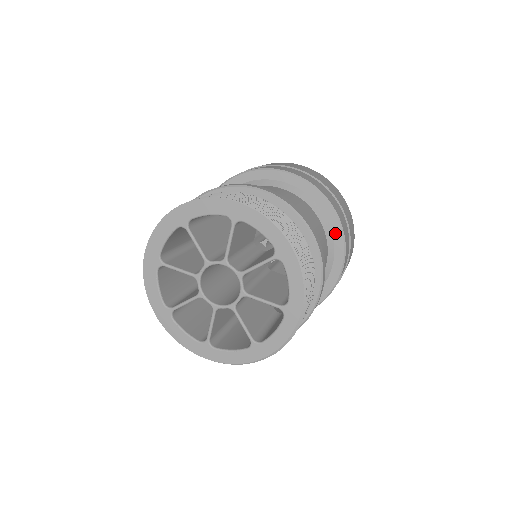
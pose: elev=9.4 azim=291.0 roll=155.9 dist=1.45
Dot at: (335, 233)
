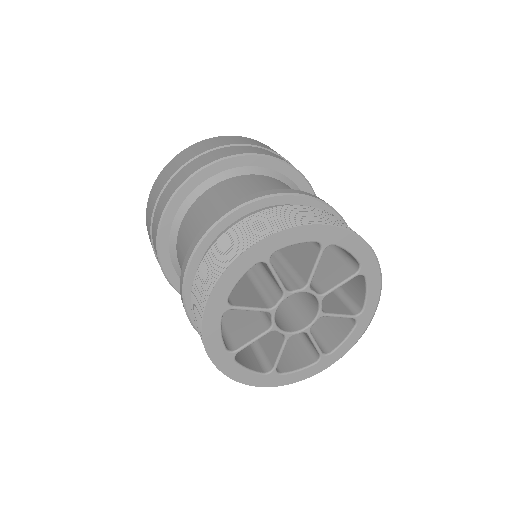
Dot at: occluded
